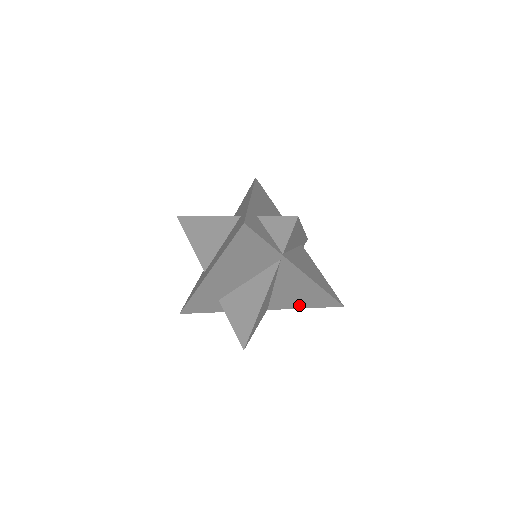
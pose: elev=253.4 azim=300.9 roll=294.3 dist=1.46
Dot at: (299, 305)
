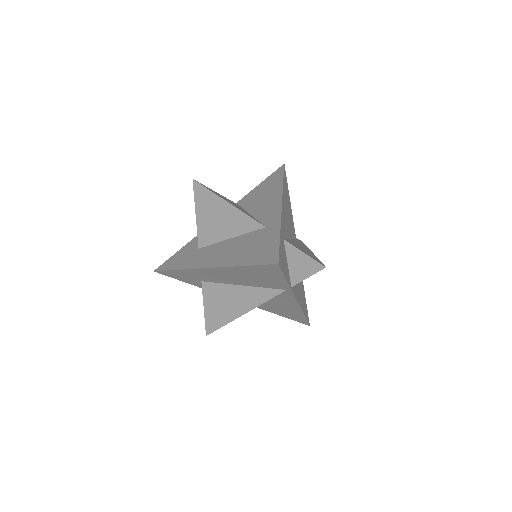
Dot at: (272, 311)
